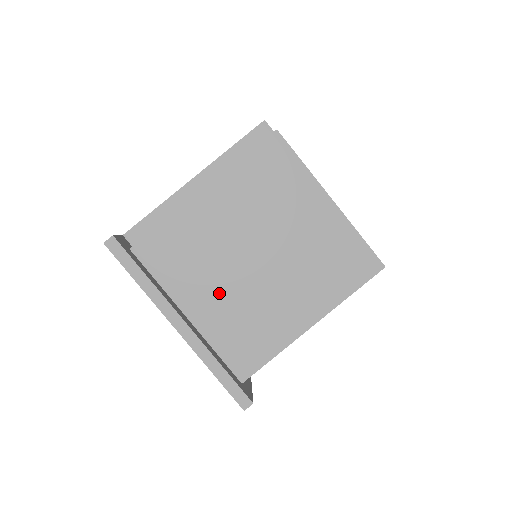
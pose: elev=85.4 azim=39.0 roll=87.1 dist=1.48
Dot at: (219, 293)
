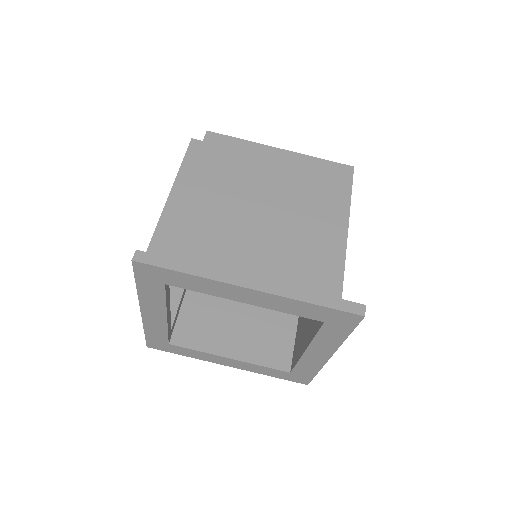
Dot at: (259, 252)
